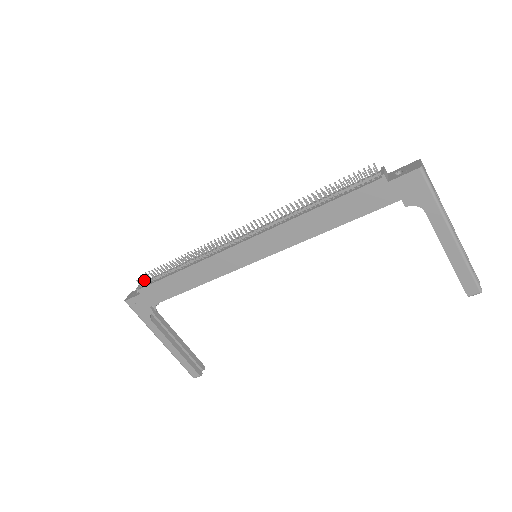
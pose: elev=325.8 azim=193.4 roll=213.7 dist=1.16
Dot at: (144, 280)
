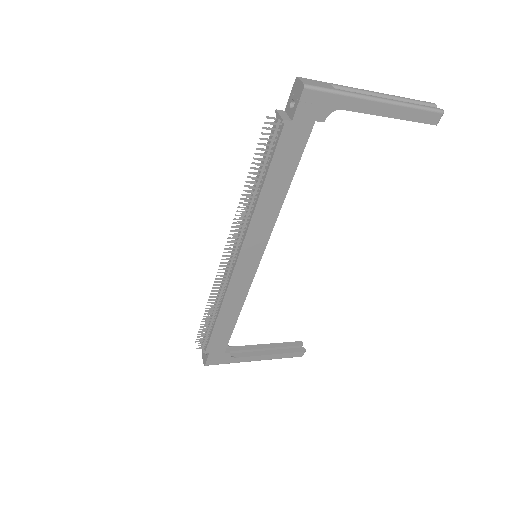
Dot at: (201, 343)
